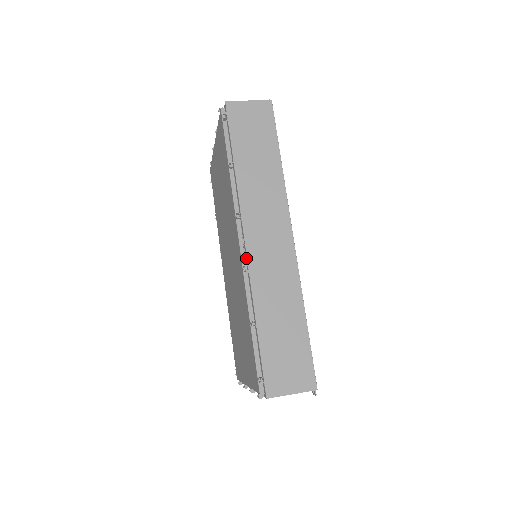
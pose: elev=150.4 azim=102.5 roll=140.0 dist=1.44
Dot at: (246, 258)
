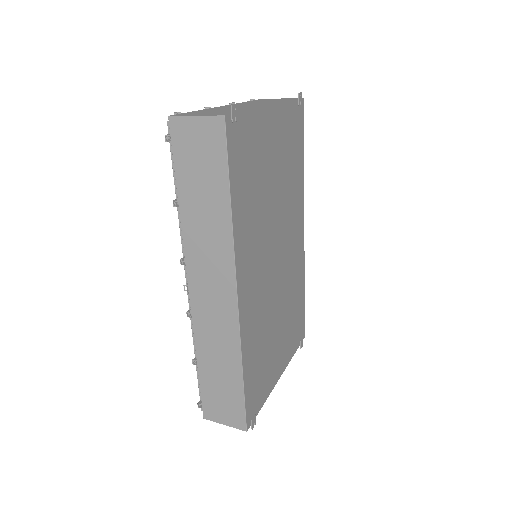
Dot at: (191, 303)
